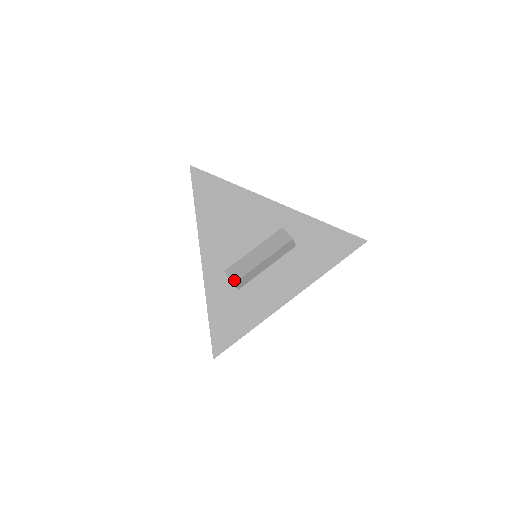
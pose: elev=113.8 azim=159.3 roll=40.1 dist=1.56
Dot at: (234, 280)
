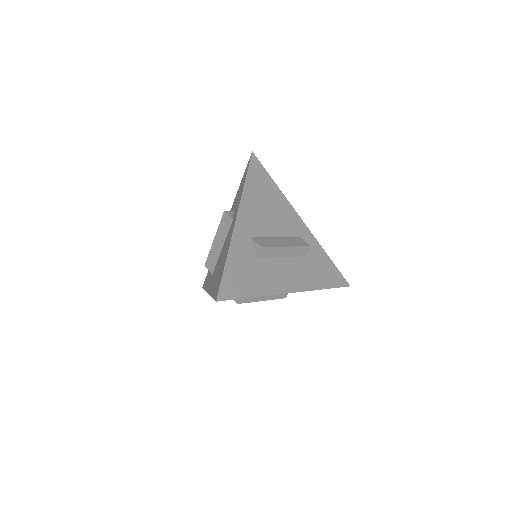
Dot at: (262, 245)
